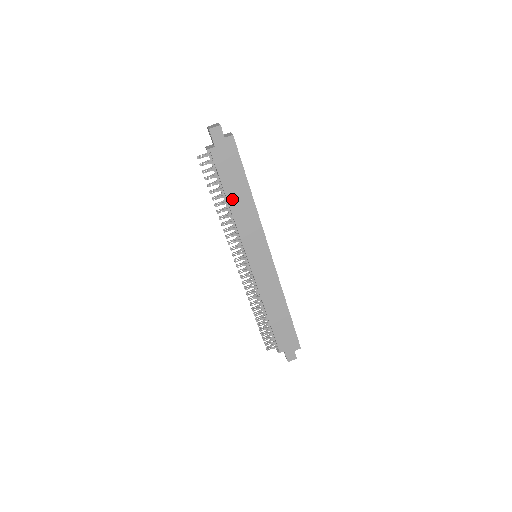
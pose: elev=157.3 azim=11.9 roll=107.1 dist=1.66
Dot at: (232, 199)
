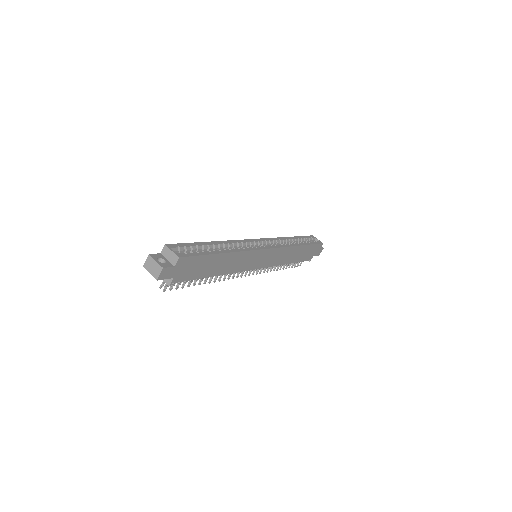
Dot at: (216, 272)
